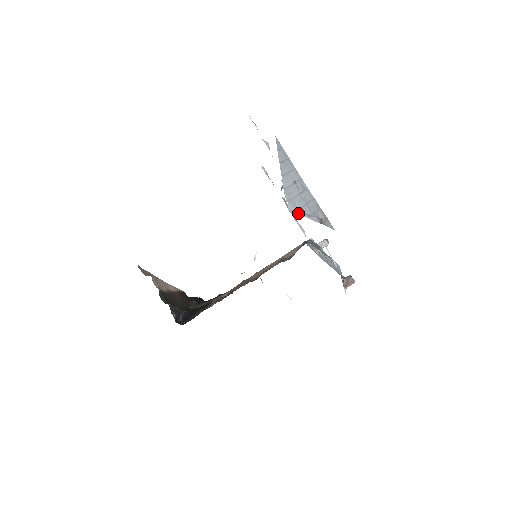
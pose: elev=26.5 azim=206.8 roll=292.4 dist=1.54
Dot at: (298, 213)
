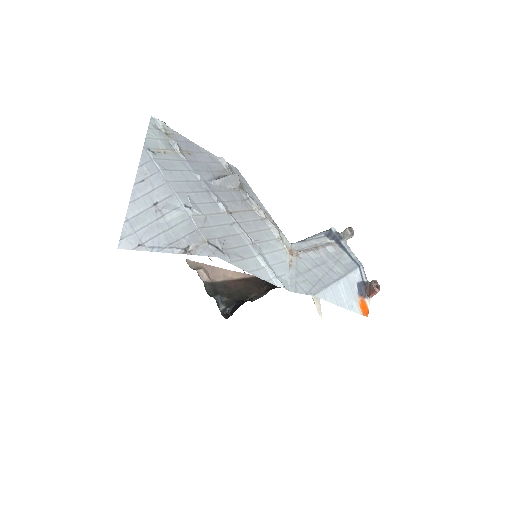
Dot at: (138, 249)
